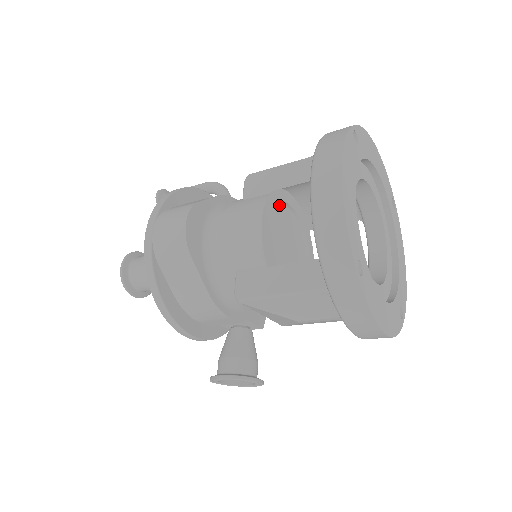
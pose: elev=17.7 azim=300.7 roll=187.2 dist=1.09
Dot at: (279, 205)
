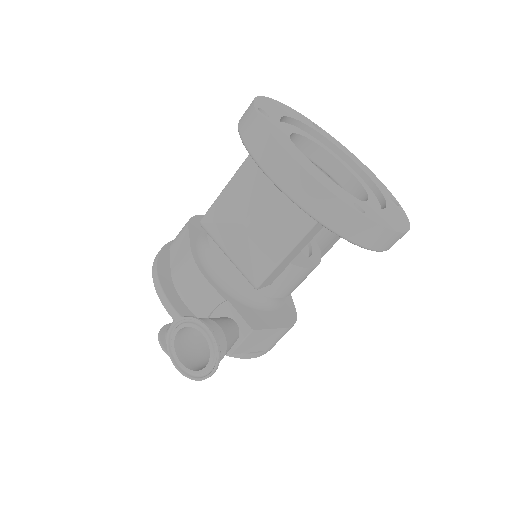
Dot at: occluded
